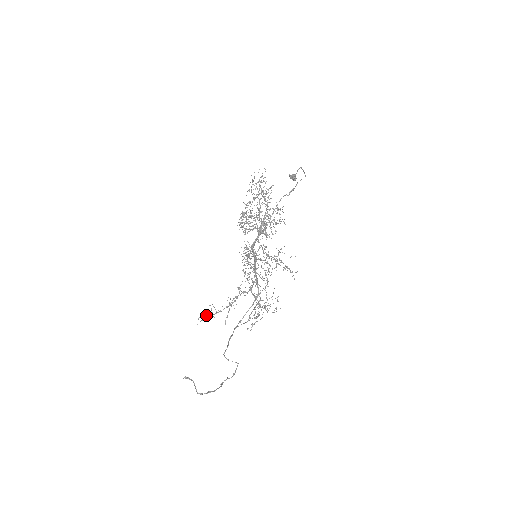
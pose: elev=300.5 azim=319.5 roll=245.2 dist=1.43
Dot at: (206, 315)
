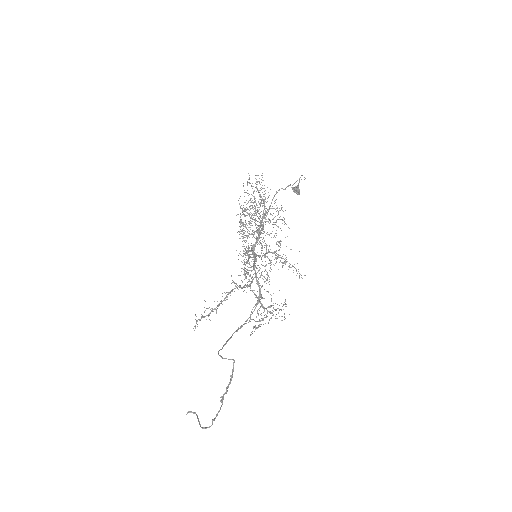
Dot at: (201, 318)
